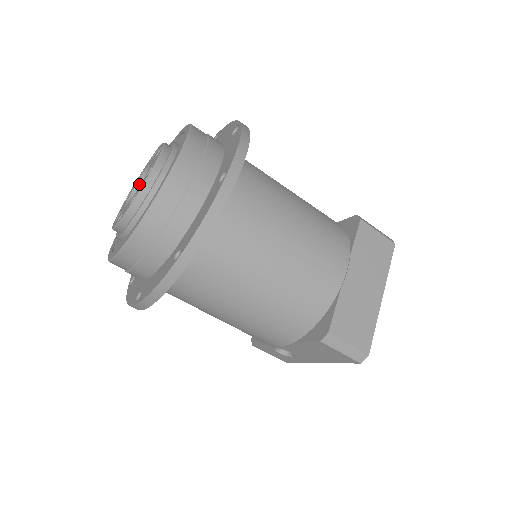
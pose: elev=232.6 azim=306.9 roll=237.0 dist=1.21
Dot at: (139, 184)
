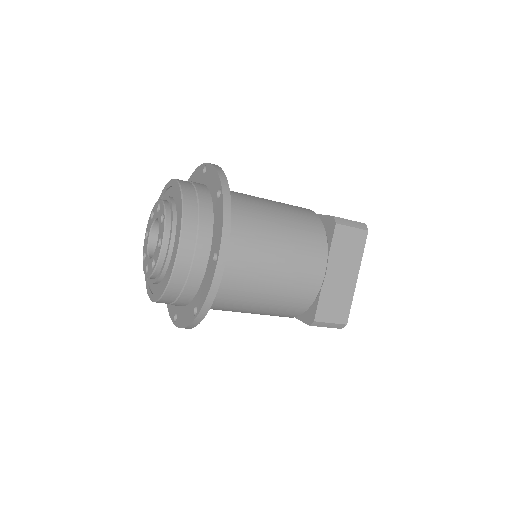
Dot at: (153, 227)
